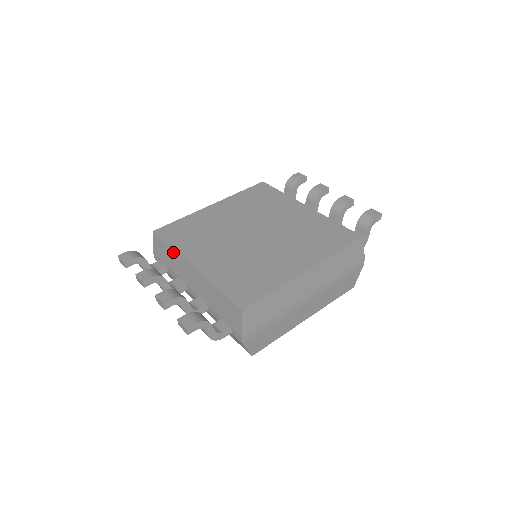
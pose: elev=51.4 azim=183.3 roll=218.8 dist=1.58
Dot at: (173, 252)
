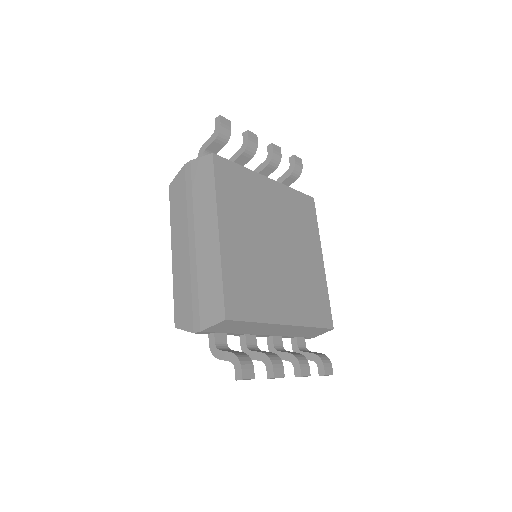
Dot at: (259, 324)
